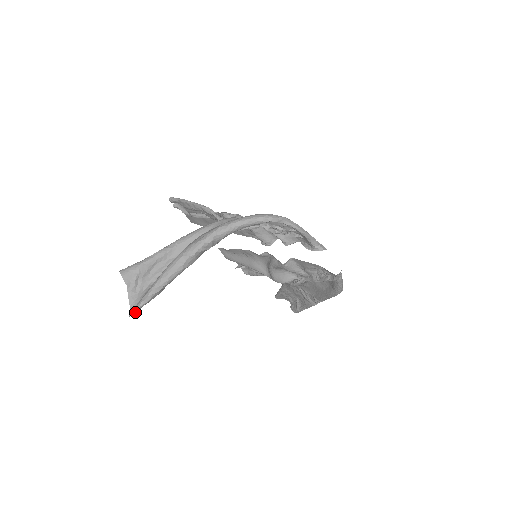
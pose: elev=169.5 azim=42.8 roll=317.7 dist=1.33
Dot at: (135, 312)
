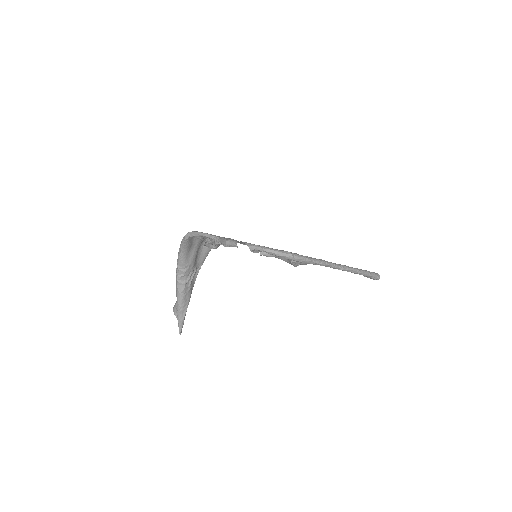
Dot at: (180, 331)
